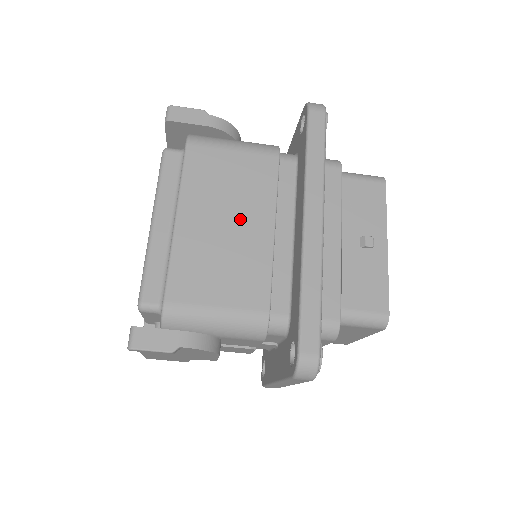
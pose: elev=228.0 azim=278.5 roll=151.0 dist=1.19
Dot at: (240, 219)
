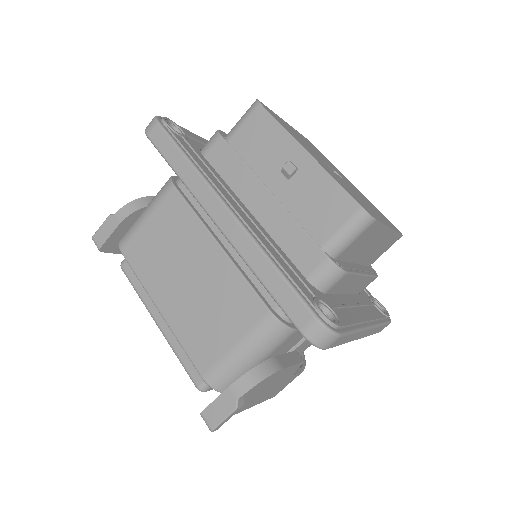
Dot at: (192, 264)
